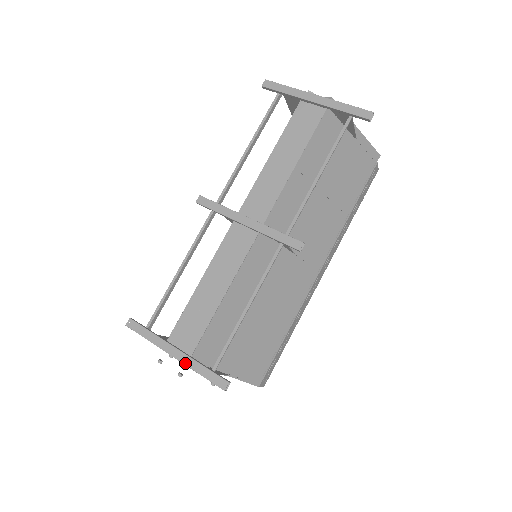
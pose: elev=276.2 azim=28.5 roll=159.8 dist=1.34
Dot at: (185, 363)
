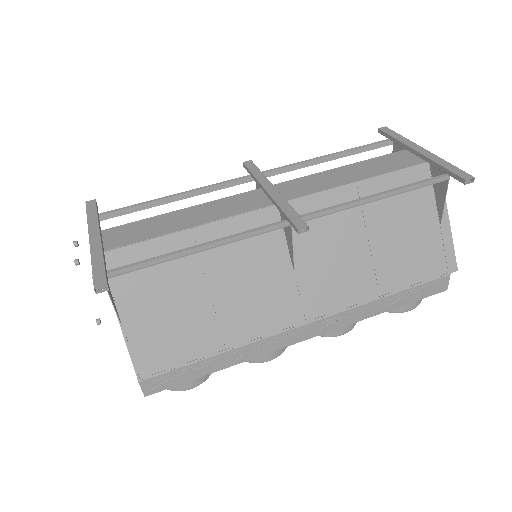
Dot at: (92, 249)
